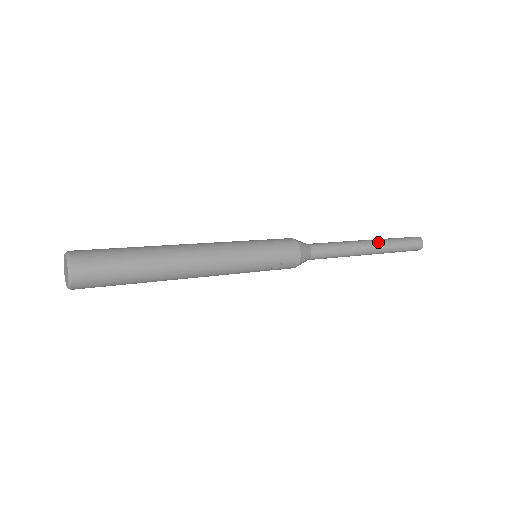
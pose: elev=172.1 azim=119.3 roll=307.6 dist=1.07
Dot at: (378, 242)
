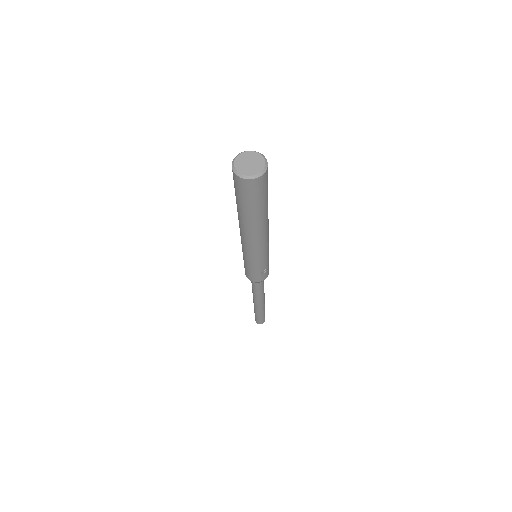
Dot at: occluded
